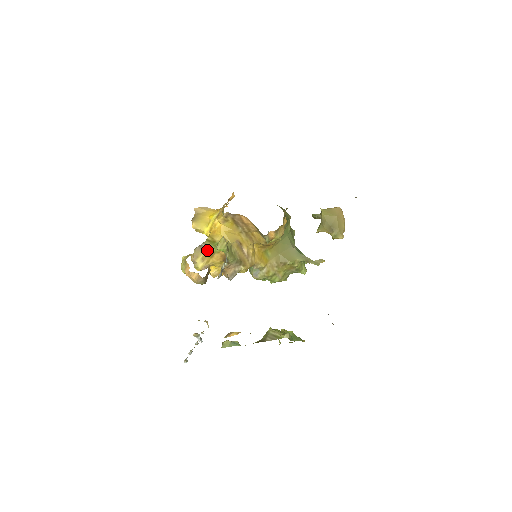
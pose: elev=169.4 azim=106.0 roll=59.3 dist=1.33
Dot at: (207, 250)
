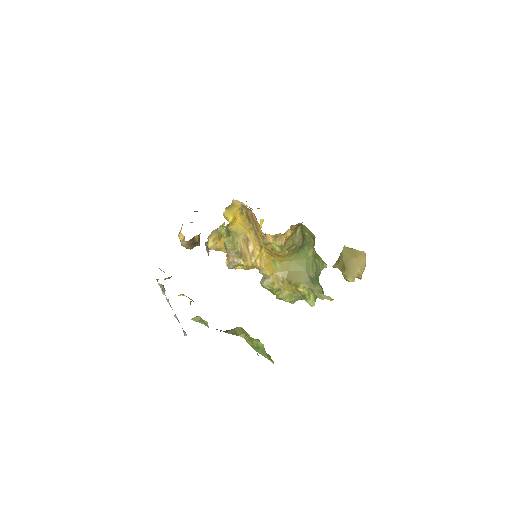
Dot at: (219, 233)
